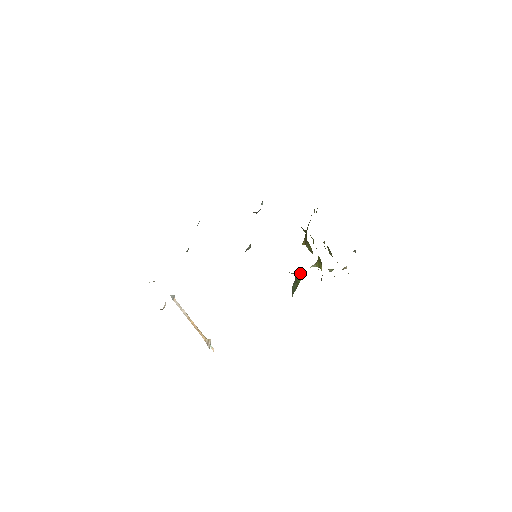
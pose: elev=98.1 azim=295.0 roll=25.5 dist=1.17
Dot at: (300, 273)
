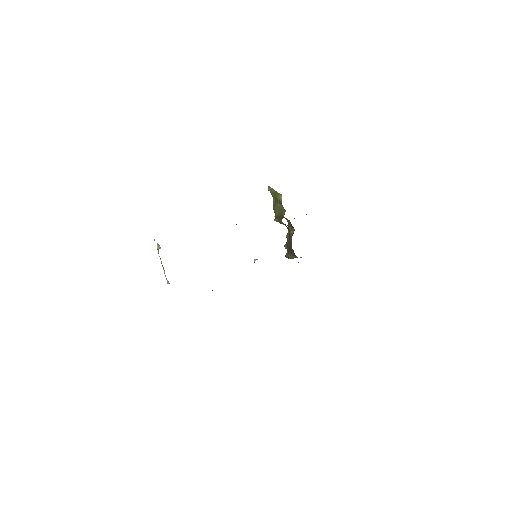
Dot at: occluded
